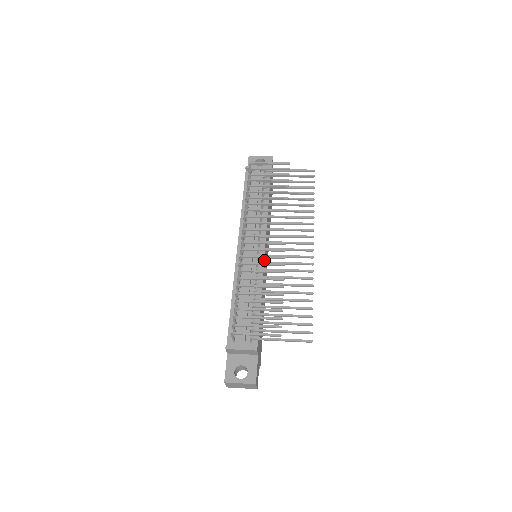
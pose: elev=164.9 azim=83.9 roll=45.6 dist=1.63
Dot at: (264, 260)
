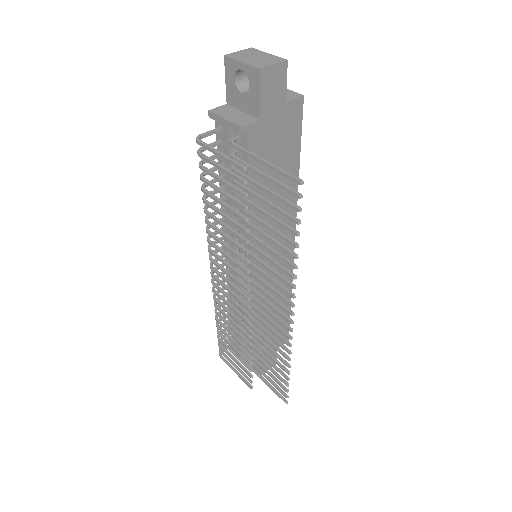
Dot at: occluded
